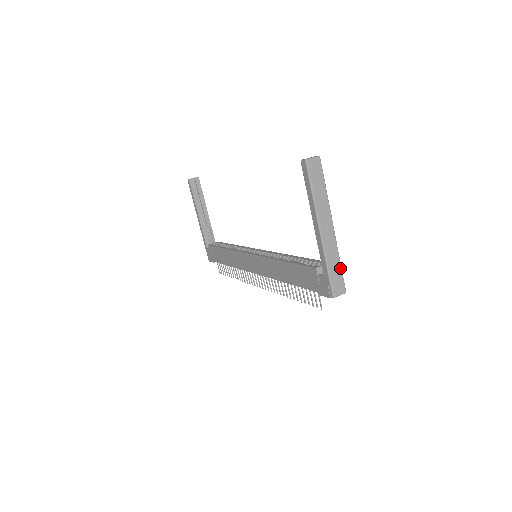
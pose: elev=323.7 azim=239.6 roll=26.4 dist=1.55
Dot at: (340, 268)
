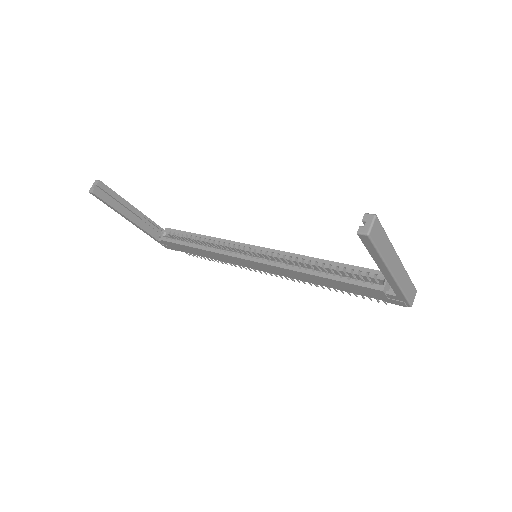
Dot at: (410, 281)
